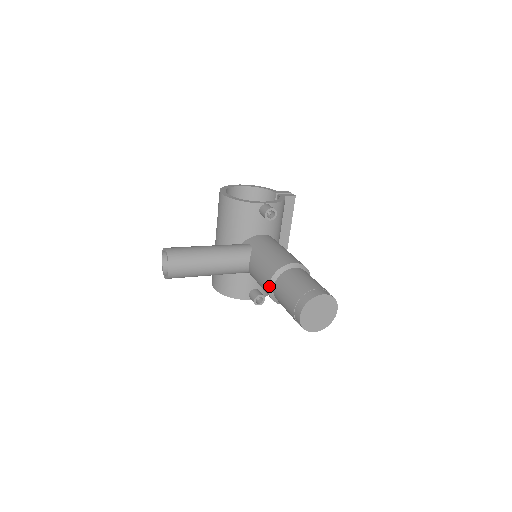
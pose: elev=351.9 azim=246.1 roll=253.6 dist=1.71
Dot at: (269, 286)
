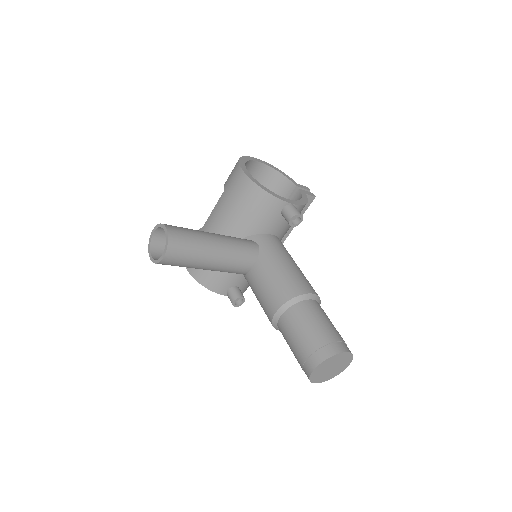
Dot at: (277, 311)
